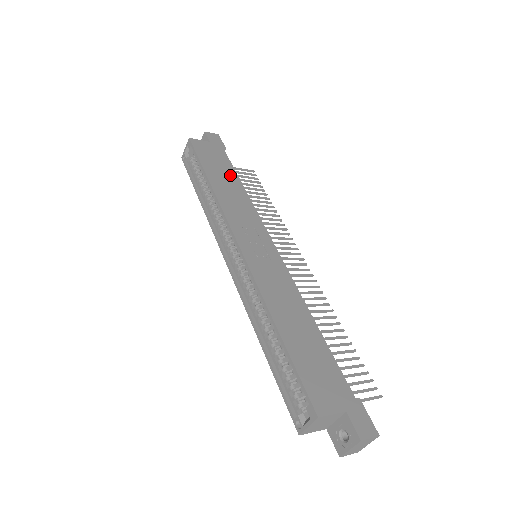
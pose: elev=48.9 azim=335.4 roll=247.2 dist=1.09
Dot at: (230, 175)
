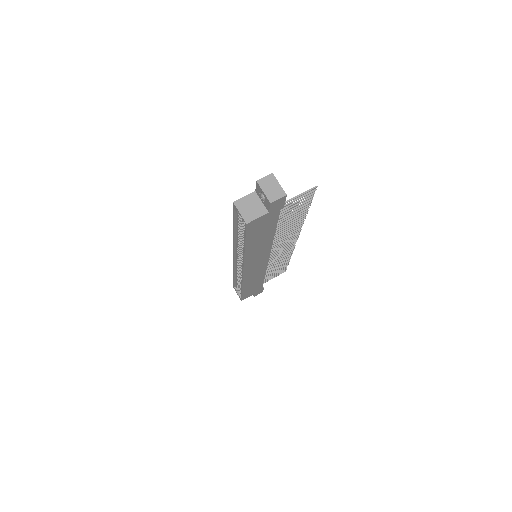
Dot at: occluded
